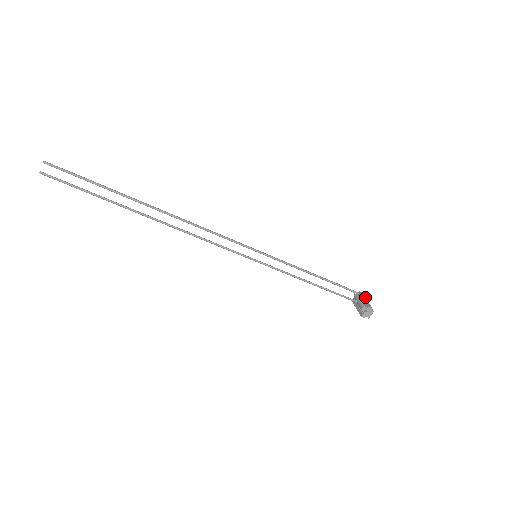
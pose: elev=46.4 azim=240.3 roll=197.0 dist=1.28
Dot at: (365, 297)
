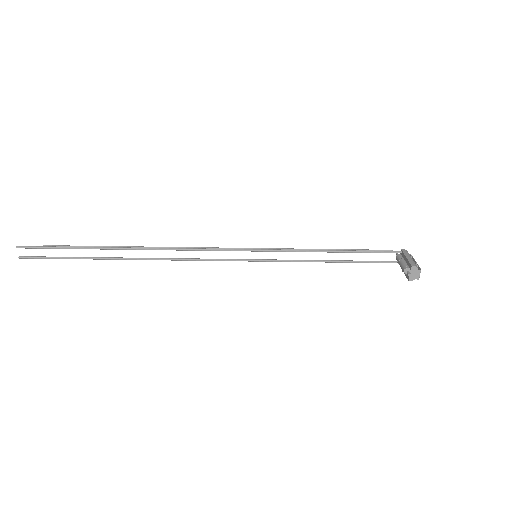
Dot at: (410, 254)
